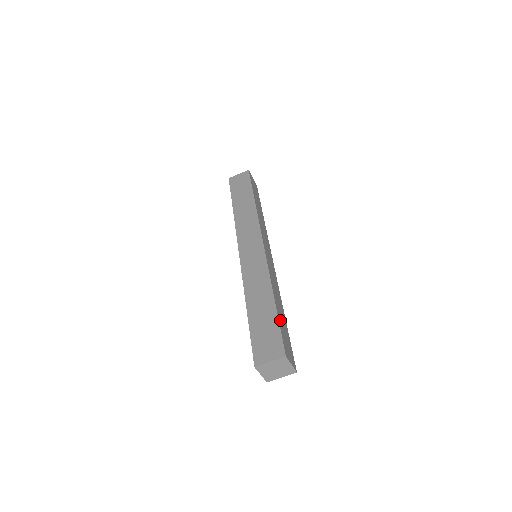
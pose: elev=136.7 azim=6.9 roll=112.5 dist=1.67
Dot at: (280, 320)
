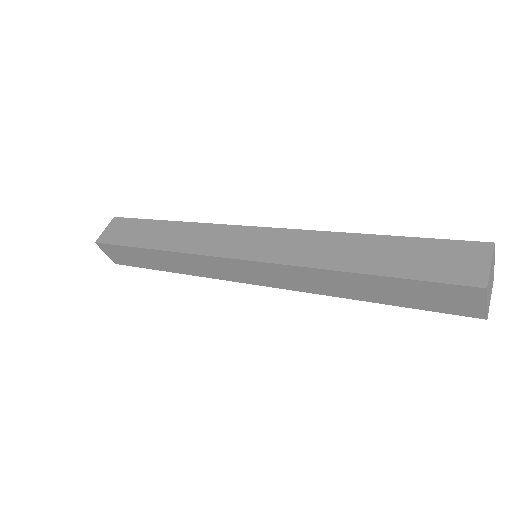
Dot at: occluded
